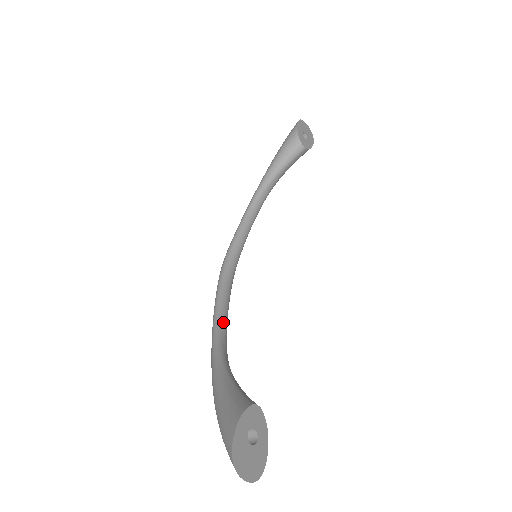
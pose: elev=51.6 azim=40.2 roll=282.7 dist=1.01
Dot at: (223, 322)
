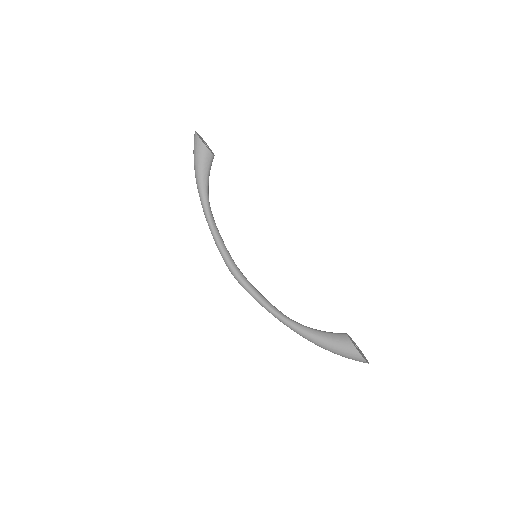
Dot at: (273, 306)
